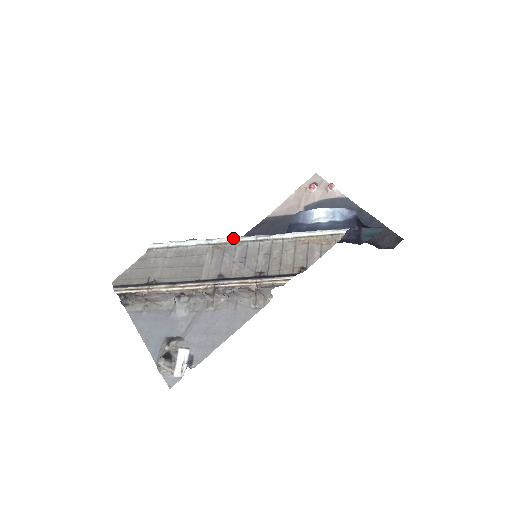
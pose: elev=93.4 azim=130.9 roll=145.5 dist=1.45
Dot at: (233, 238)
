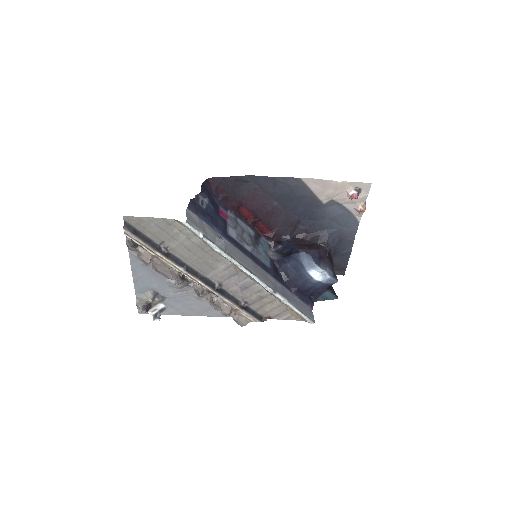
Dot at: (251, 275)
